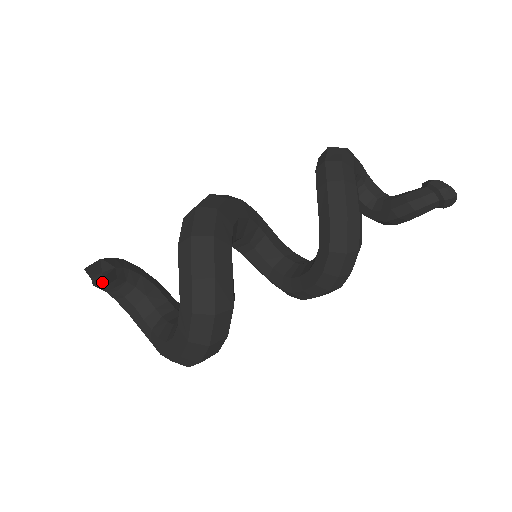
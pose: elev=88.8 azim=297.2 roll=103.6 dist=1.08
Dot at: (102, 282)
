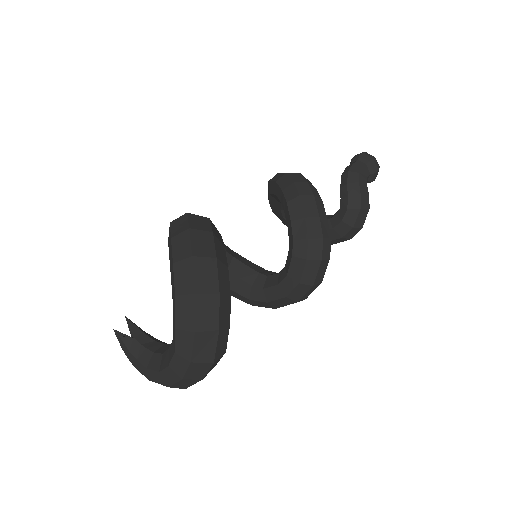
Dot at: (129, 337)
